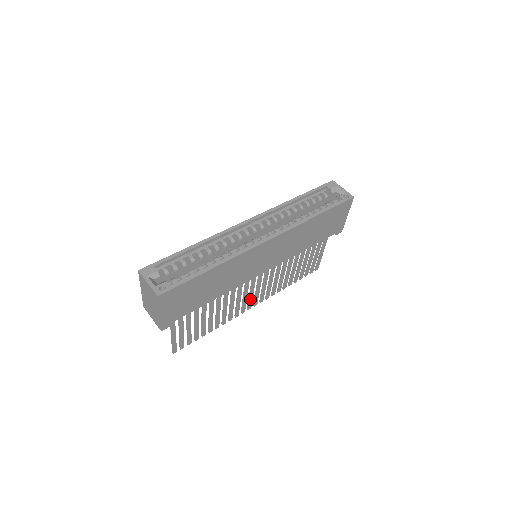
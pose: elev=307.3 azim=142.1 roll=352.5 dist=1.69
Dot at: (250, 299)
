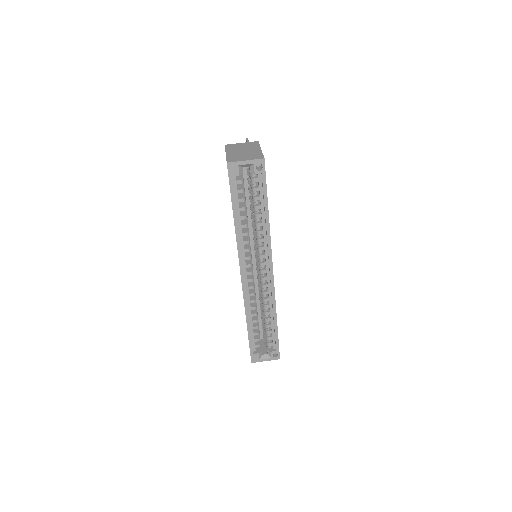
Dot at: occluded
